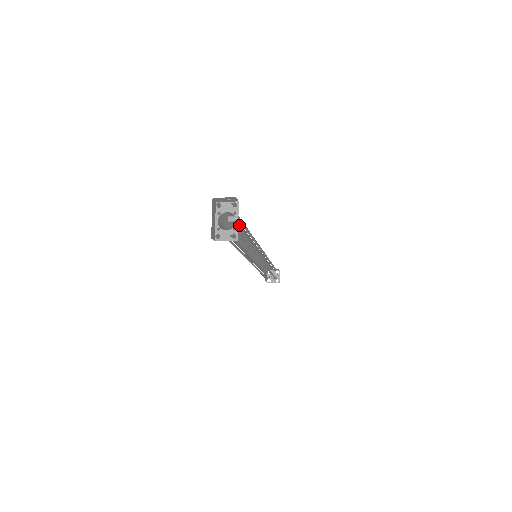
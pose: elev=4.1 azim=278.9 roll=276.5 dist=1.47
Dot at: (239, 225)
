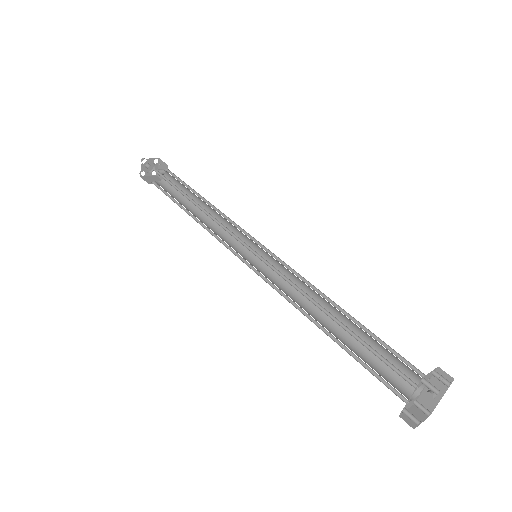
Dot at: (370, 337)
